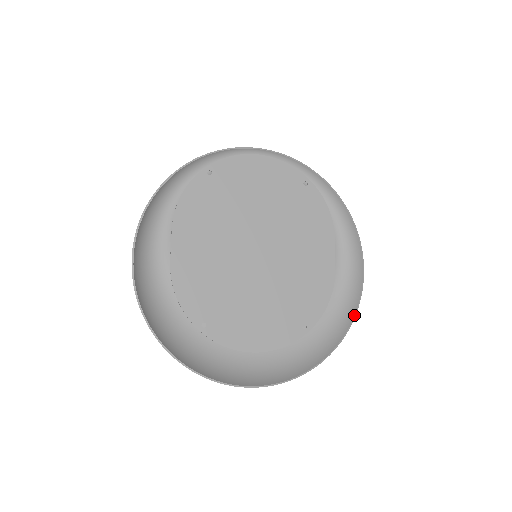
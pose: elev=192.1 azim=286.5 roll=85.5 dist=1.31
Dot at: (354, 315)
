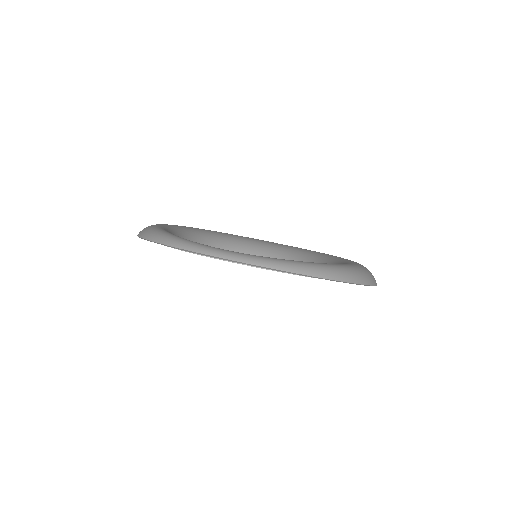
Dot at: occluded
